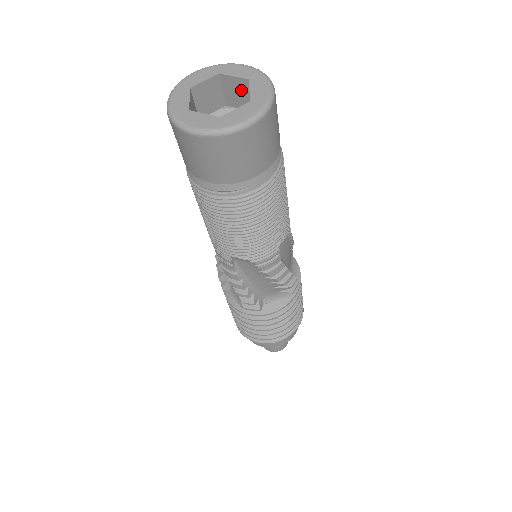
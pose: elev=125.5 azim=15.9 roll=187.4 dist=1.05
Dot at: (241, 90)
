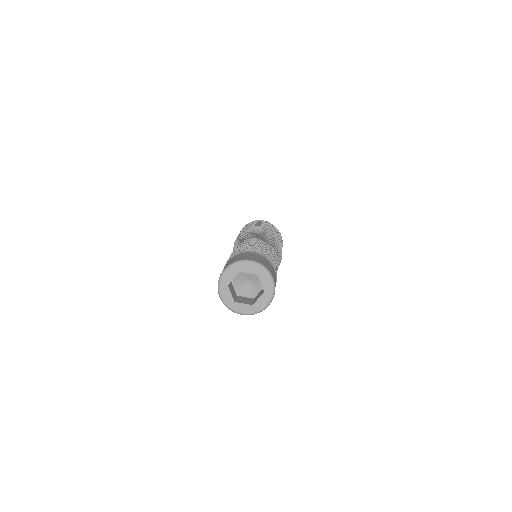
Dot at: occluded
